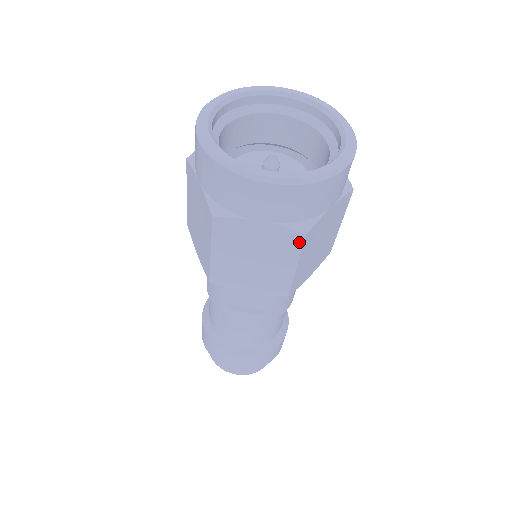
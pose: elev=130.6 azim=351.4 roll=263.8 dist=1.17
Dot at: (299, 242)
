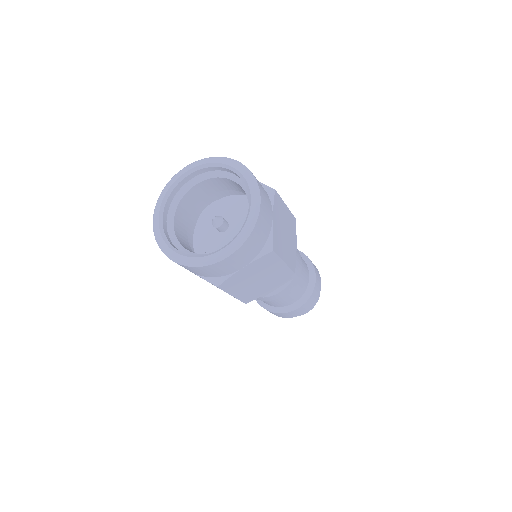
Dot at: (273, 256)
